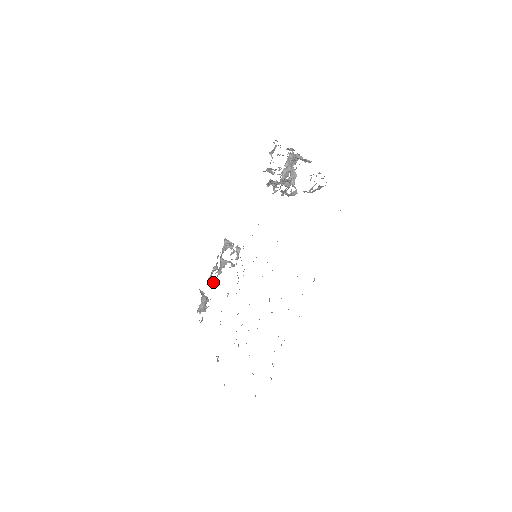
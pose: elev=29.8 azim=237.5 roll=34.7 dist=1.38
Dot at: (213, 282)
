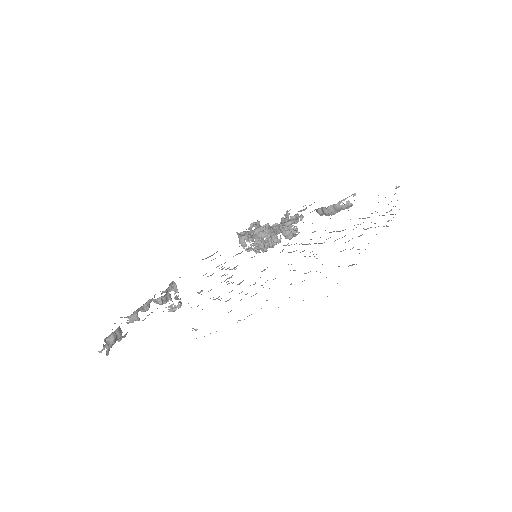
Dot at: (139, 318)
